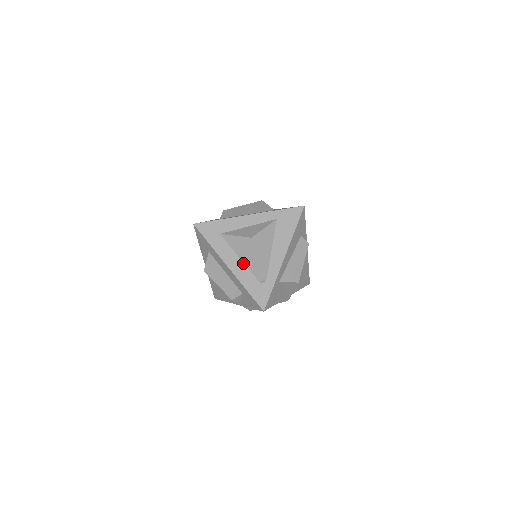
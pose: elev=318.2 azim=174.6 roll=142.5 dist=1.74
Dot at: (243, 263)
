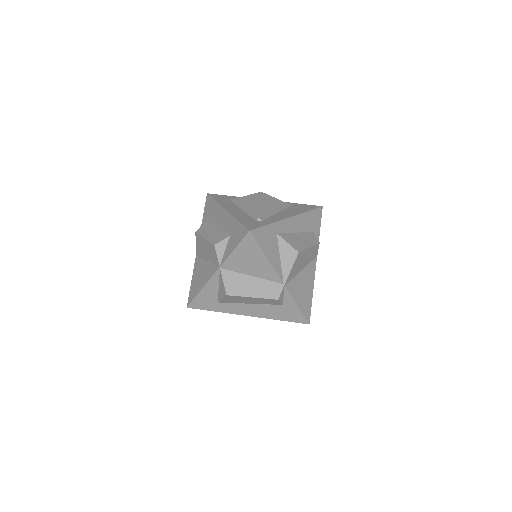
Dot at: (243, 211)
